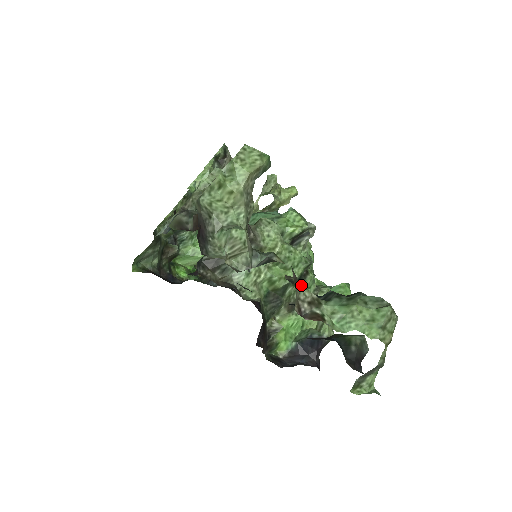
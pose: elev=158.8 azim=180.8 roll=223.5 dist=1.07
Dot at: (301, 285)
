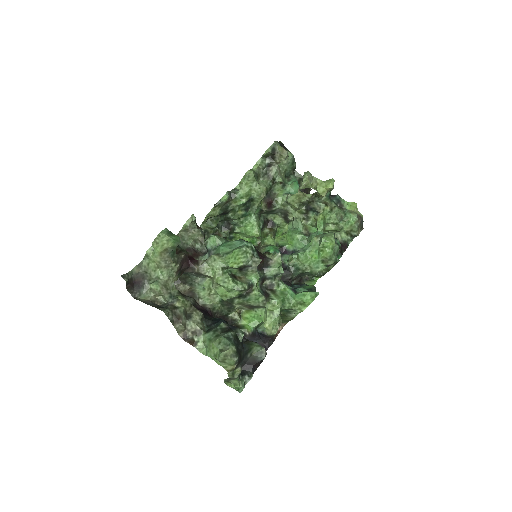
Dot at: (194, 319)
